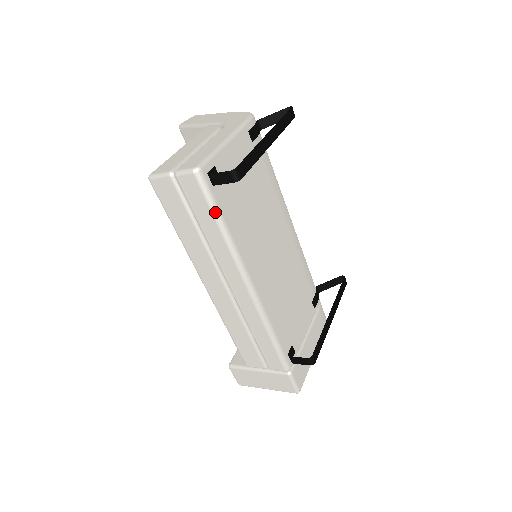
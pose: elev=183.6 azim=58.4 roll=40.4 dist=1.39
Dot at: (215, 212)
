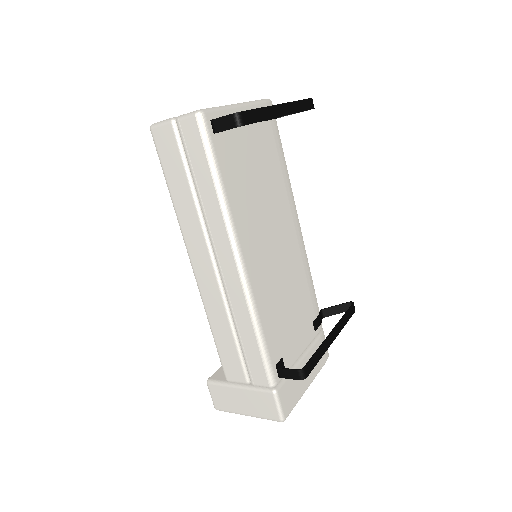
Dot at: (212, 164)
